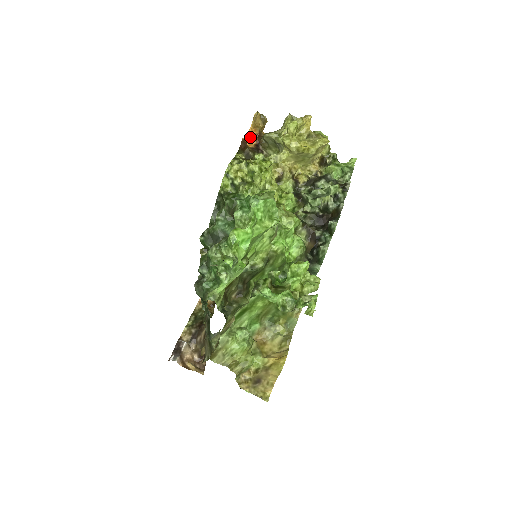
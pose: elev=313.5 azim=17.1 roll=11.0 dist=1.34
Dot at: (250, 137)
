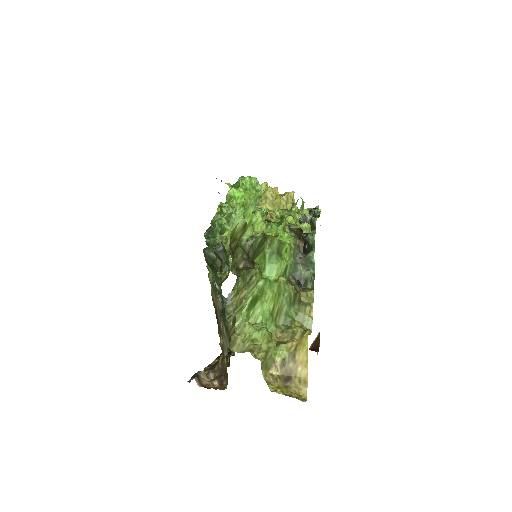
Dot at: occluded
